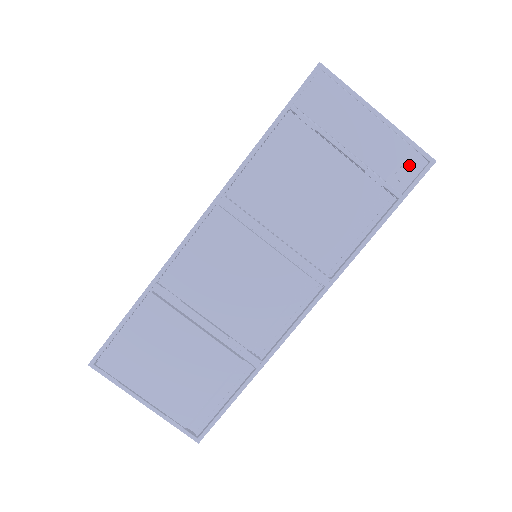
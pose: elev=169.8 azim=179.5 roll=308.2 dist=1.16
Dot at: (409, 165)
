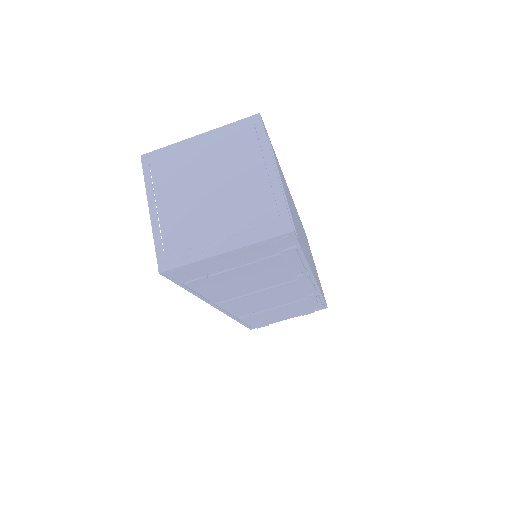
Dot at: (280, 243)
